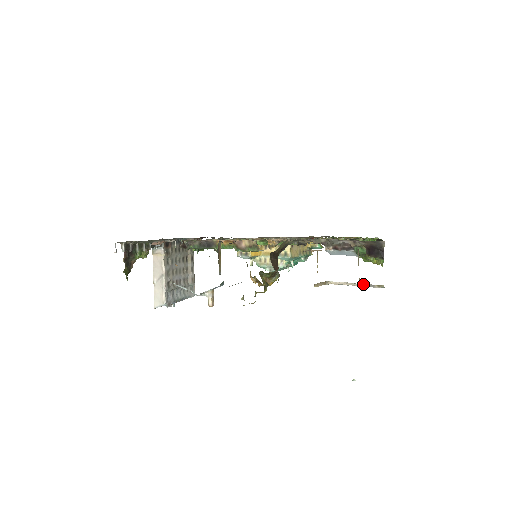
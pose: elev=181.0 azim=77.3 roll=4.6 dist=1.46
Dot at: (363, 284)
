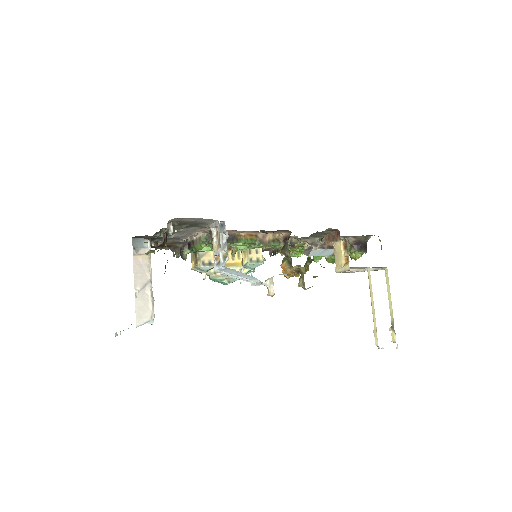
Dot at: (372, 268)
